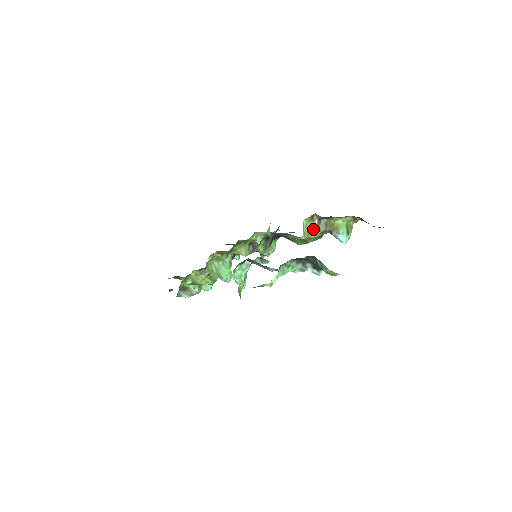
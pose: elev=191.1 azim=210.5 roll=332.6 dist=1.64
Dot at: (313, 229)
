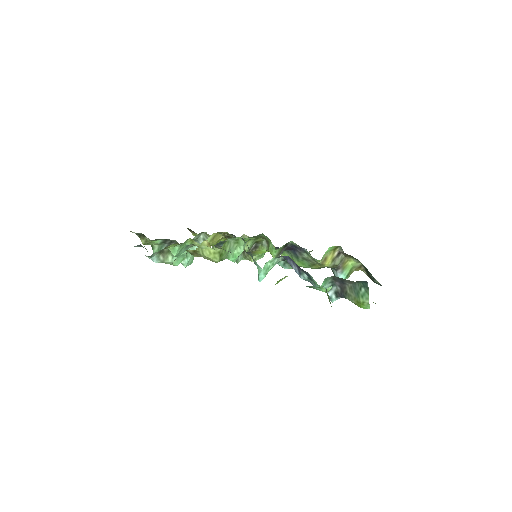
Dot at: (330, 258)
